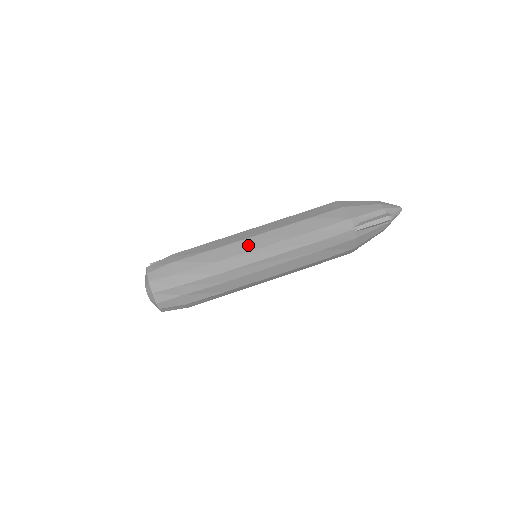
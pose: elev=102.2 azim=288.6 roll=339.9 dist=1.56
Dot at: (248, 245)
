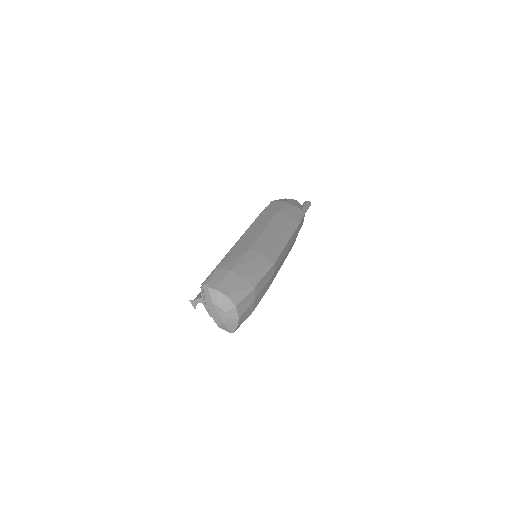
Dot at: (268, 238)
